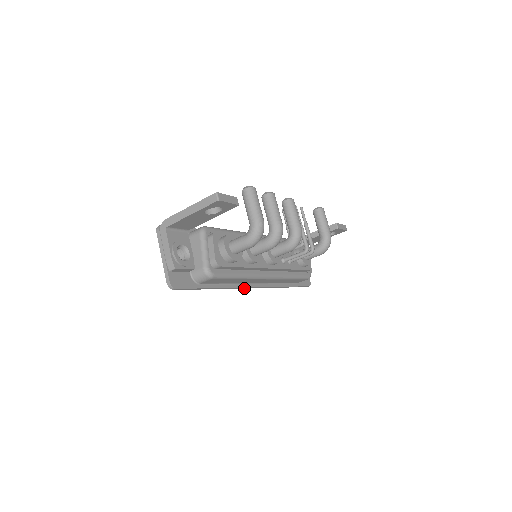
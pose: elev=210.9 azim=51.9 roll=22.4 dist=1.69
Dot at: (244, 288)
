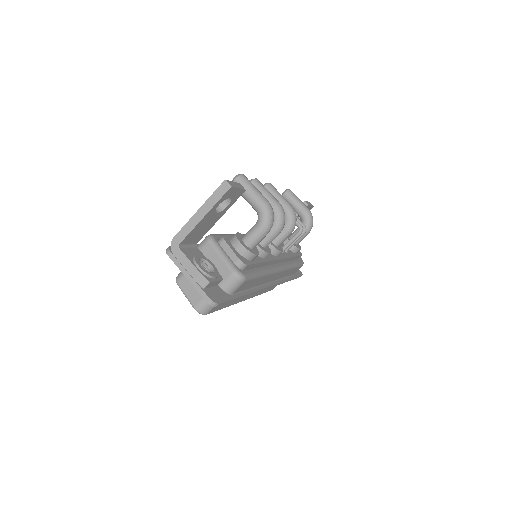
Dot at: (262, 290)
